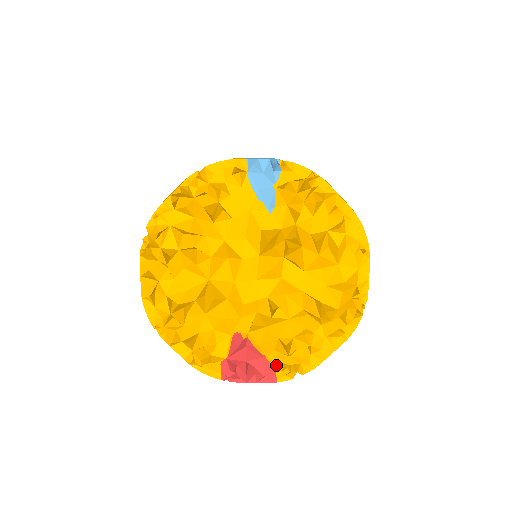
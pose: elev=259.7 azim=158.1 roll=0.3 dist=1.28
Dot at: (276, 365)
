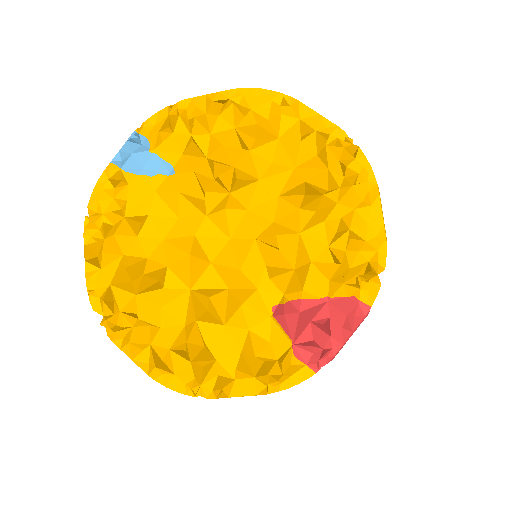
Dot at: (347, 292)
